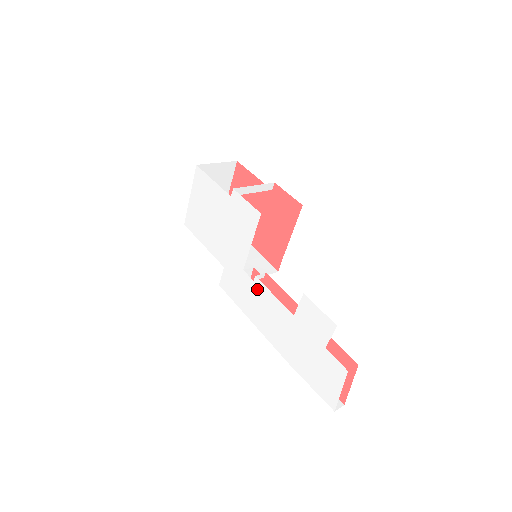
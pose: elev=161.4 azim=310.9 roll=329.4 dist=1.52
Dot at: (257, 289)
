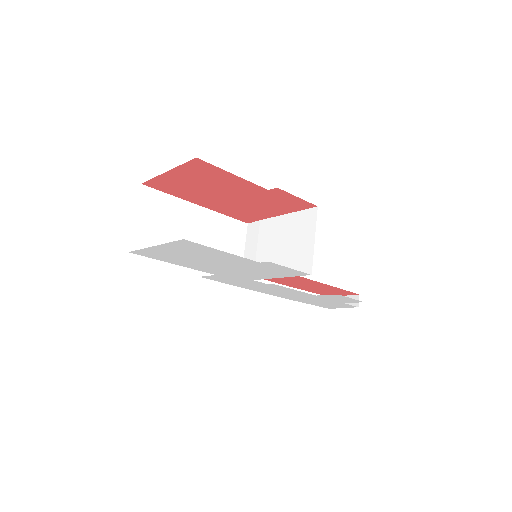
Dot at: (270, 286)
